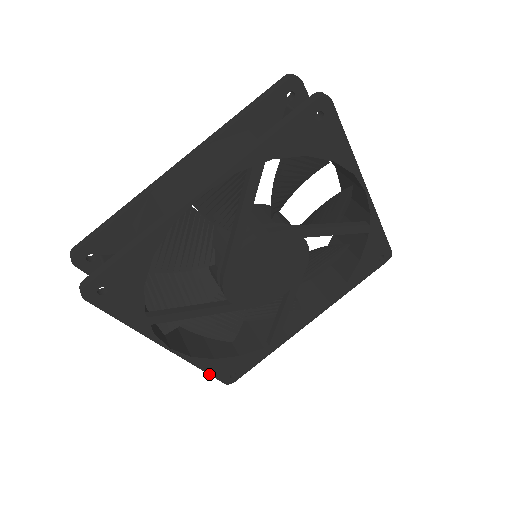
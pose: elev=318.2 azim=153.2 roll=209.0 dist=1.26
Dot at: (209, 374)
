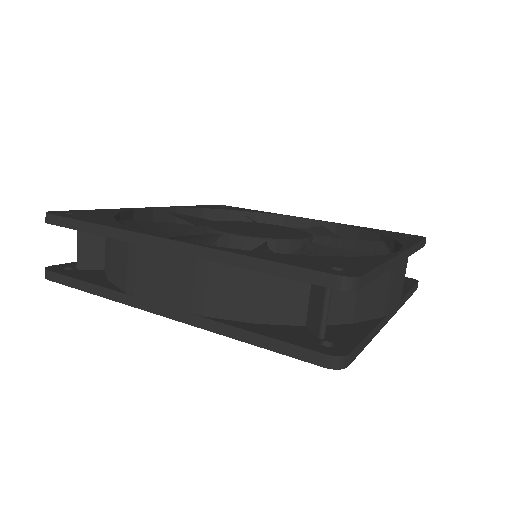
Dot at: occluded
